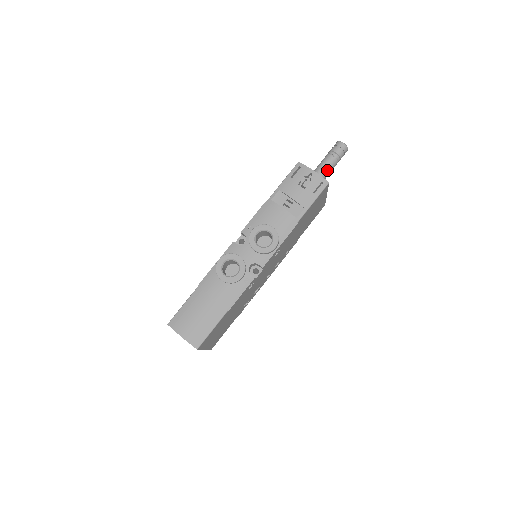
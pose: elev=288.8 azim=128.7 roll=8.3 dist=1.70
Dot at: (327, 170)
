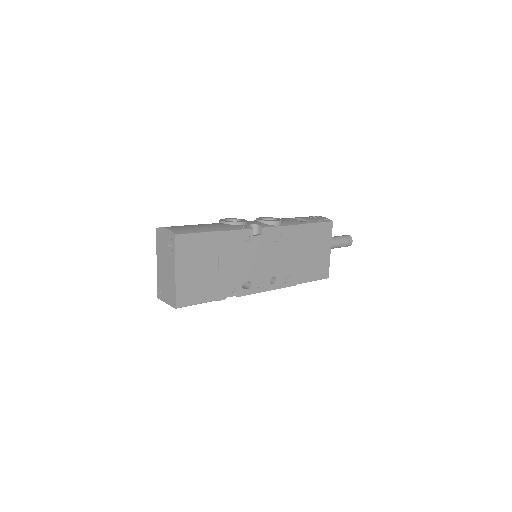
Dot at: (333, 239)
